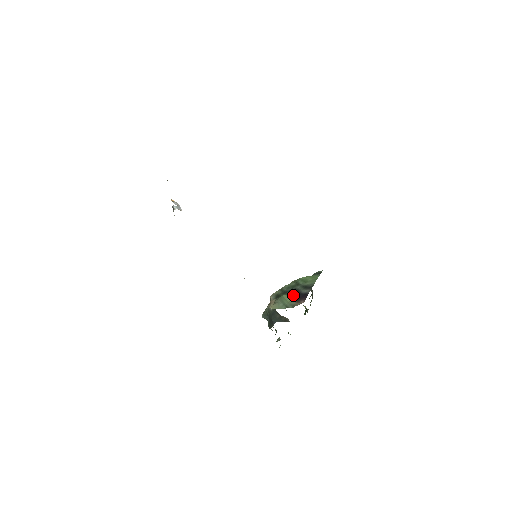
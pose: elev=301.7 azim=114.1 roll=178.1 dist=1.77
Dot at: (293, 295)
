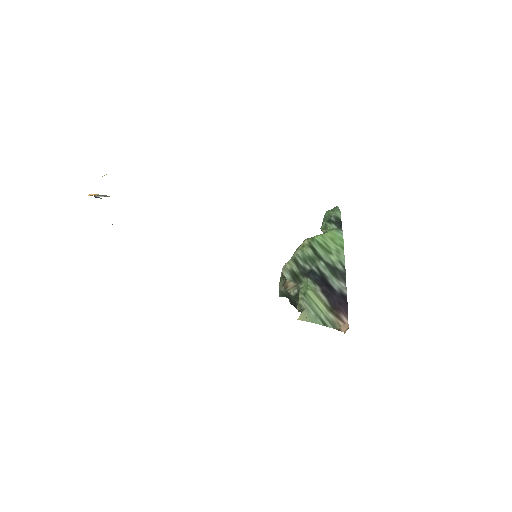
Dot at: (323, 293)
